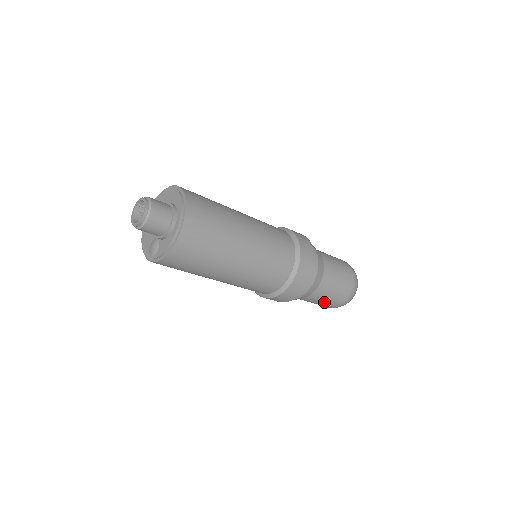
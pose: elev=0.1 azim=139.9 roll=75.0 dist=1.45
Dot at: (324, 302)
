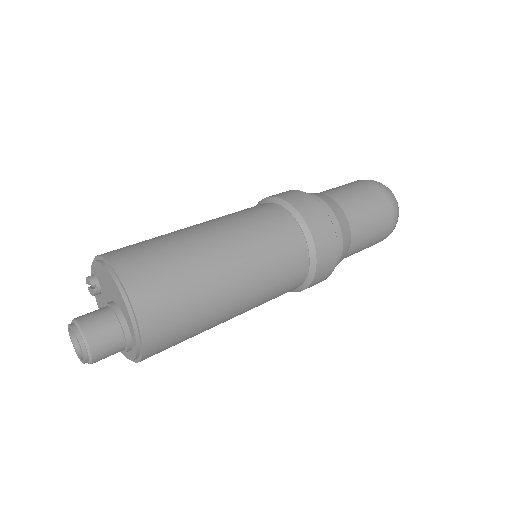
Dot at: occluded
